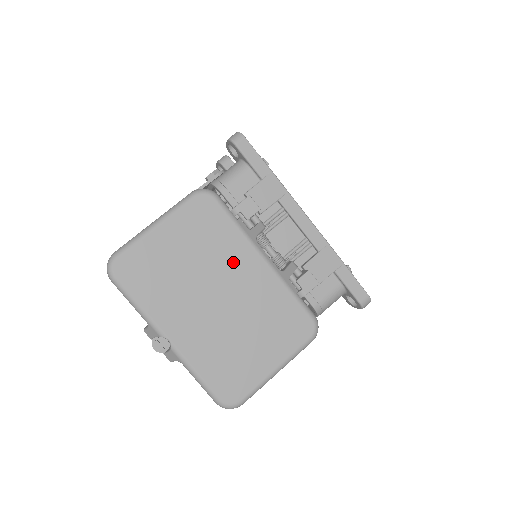
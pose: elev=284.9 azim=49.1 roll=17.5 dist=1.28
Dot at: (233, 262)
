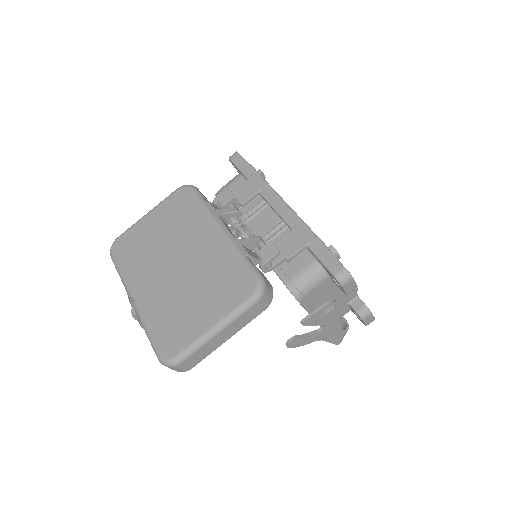
Dot at: (194, 233)
